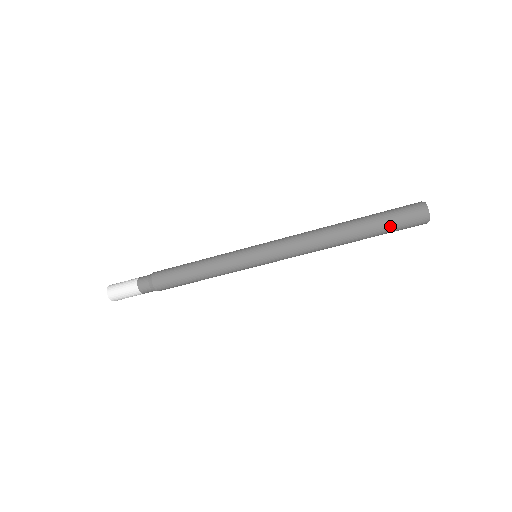
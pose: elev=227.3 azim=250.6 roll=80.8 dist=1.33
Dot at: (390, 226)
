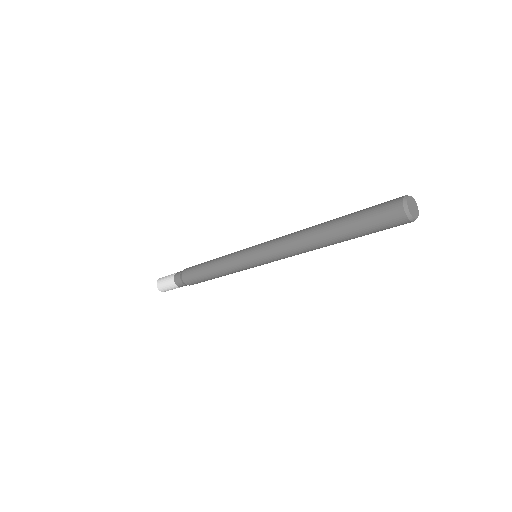
Dot at: (370, 231)
